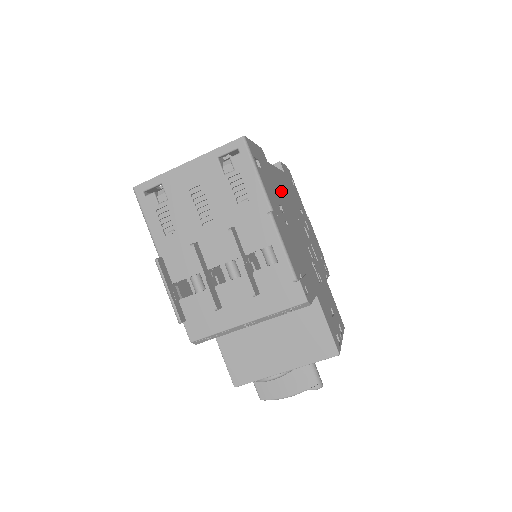
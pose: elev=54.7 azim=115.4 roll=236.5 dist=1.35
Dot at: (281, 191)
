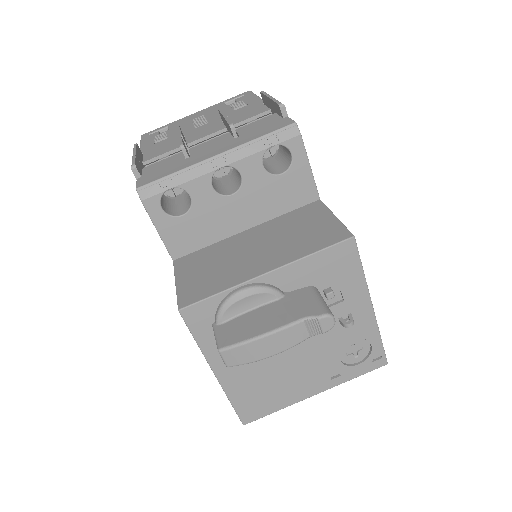
Dot at: occluded
